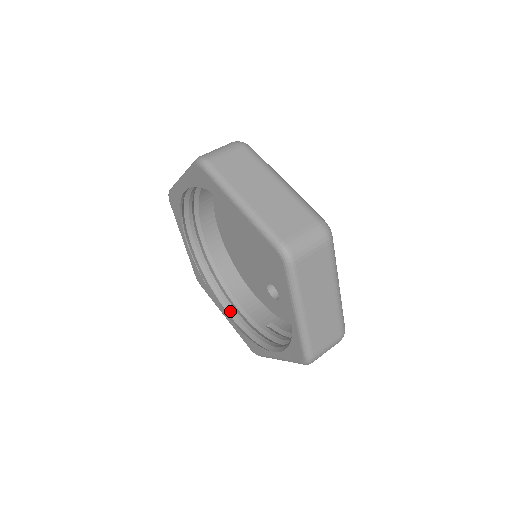
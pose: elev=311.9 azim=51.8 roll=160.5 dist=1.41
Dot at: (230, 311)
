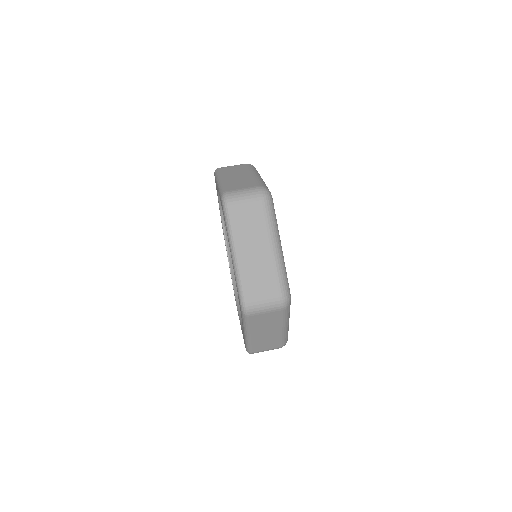
Dot at: occluded
